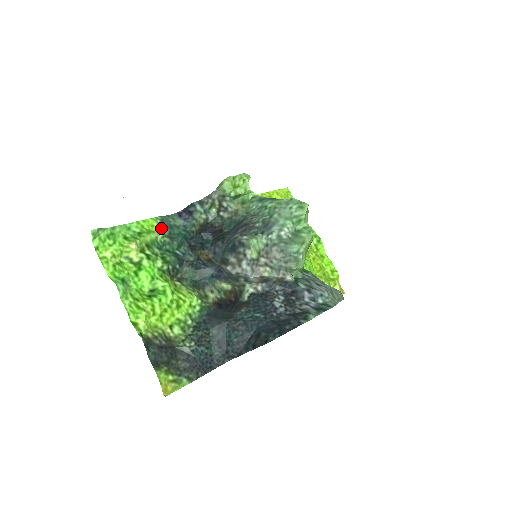
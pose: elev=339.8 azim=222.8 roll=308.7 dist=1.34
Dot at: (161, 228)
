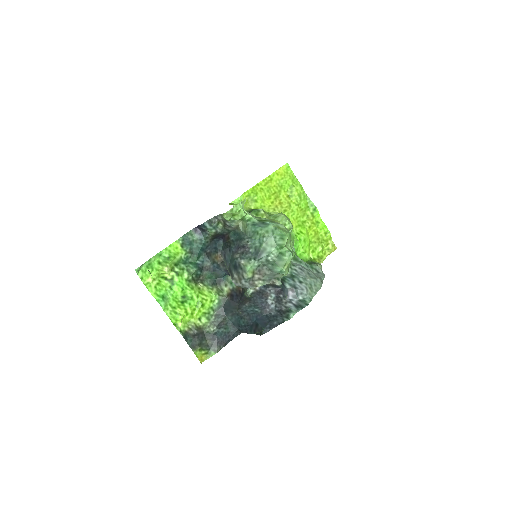
Dot at: (183, 247)
